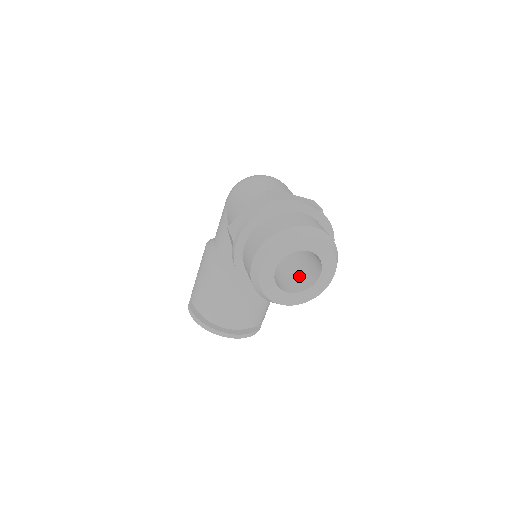
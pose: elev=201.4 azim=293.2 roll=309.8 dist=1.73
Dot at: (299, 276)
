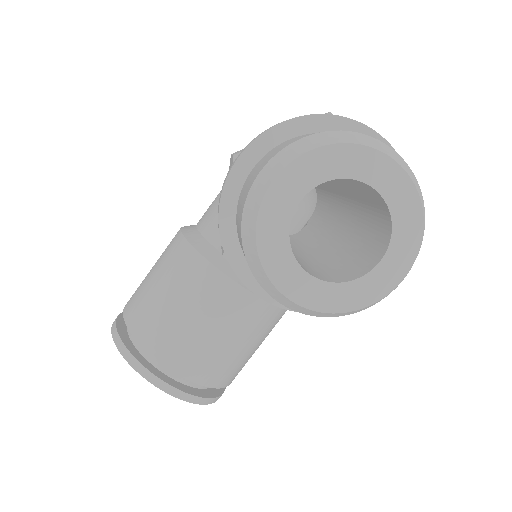
Dot at: (331, 268)
